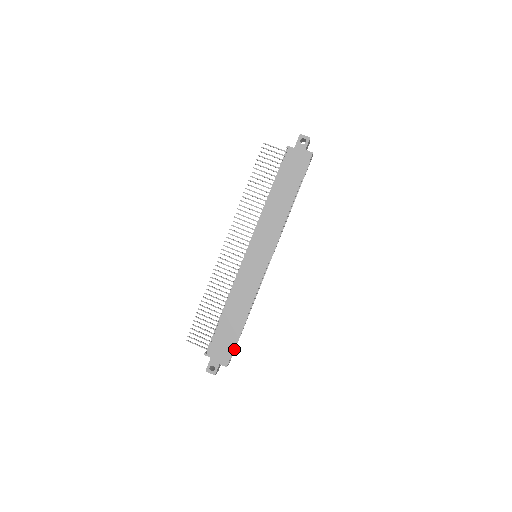
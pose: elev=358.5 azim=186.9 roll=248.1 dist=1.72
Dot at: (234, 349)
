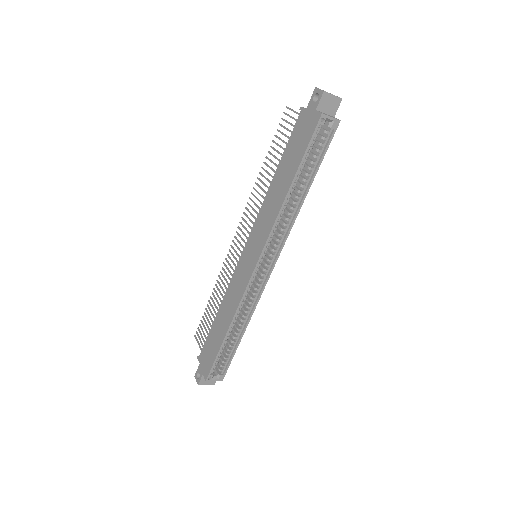
Dot at: (227, 366)
